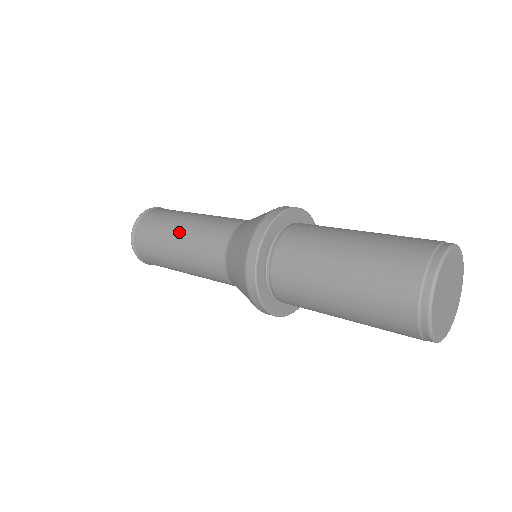
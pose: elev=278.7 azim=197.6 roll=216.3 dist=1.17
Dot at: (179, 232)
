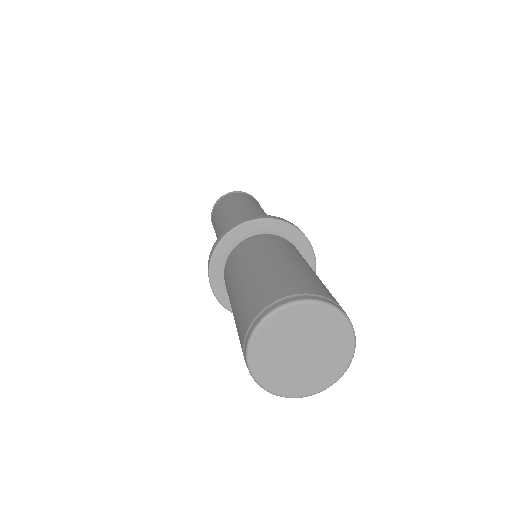
Dot at: (241, 205)
